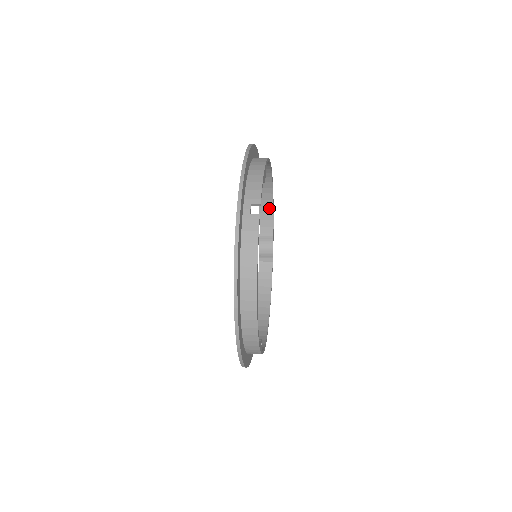
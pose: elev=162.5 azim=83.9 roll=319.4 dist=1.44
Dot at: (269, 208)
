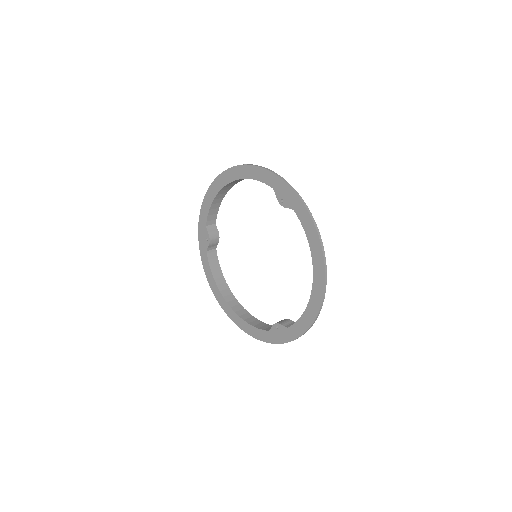
Dot at: (218, 205)
